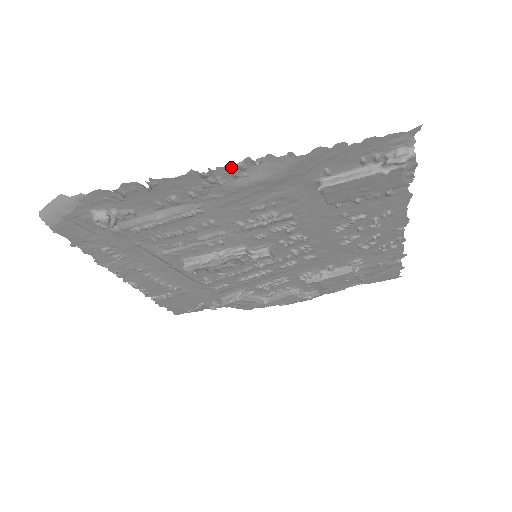
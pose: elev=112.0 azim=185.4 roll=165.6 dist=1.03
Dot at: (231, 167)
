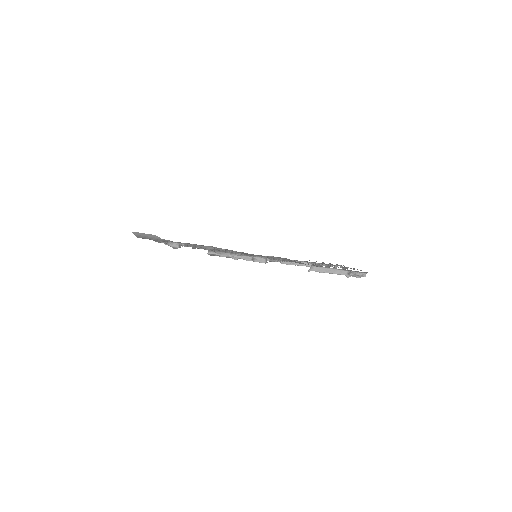
Dot at: occluded
